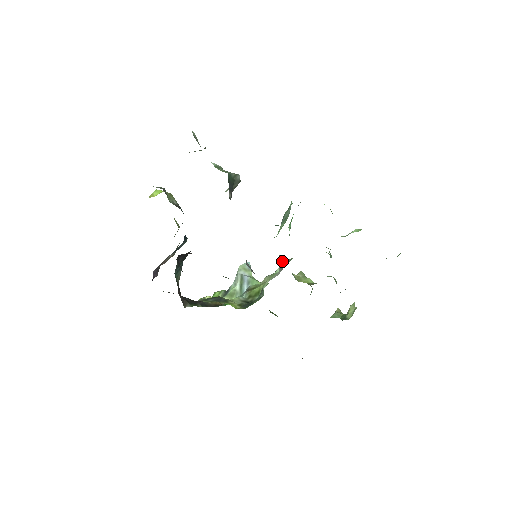
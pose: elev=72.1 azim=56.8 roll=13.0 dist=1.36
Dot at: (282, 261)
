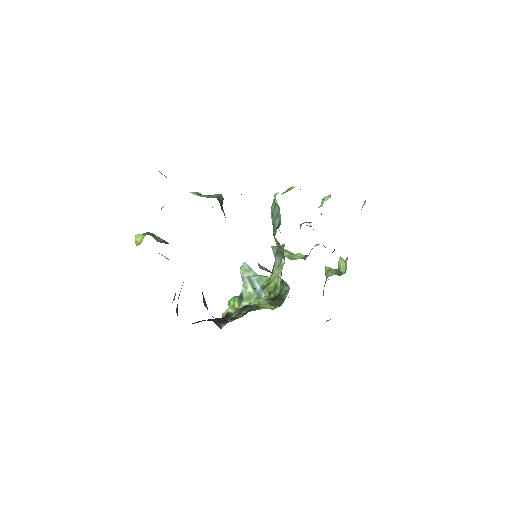
Dot at: (274, 250)
